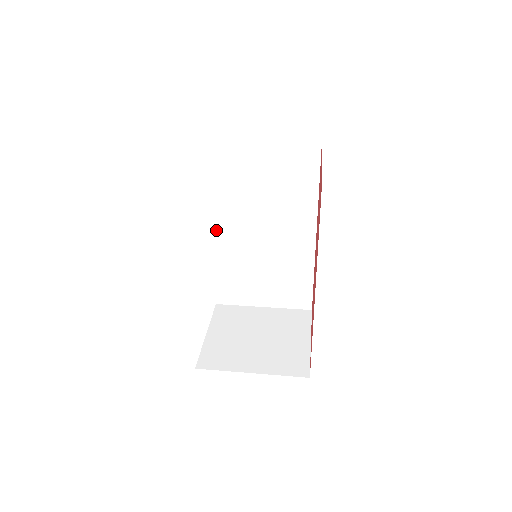
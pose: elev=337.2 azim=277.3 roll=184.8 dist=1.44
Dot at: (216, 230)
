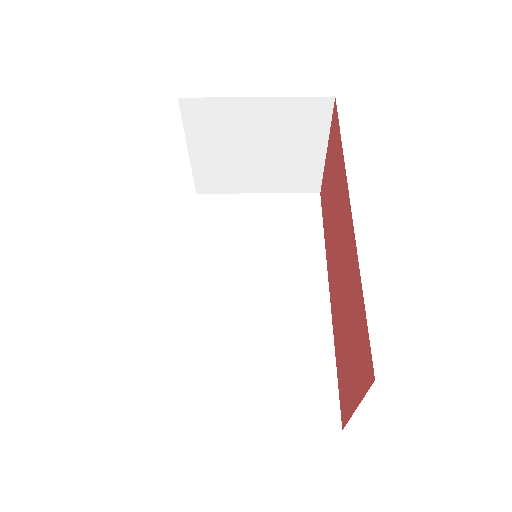
Dot at: (194, 295)
